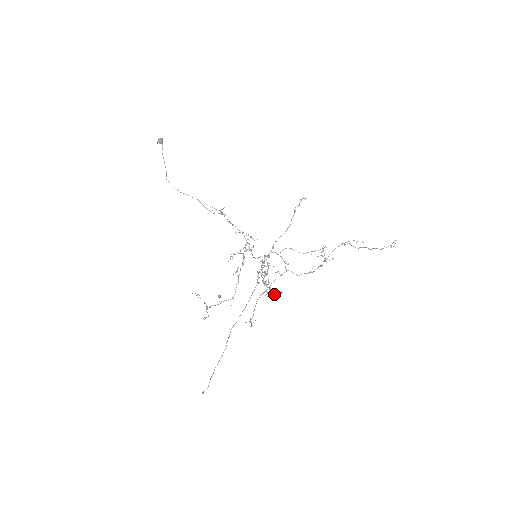
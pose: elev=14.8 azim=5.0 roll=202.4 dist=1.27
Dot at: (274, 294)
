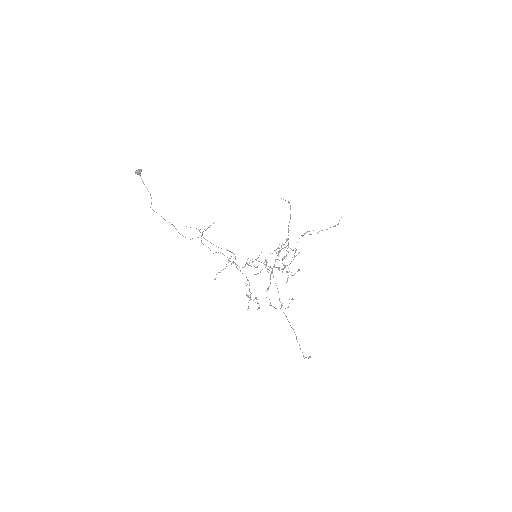
Dot at: (297, 271)
